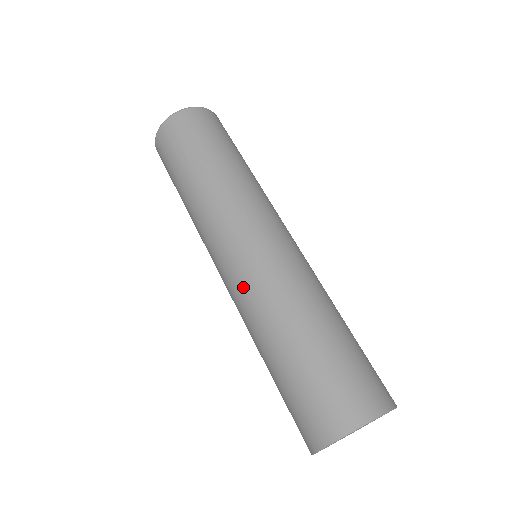
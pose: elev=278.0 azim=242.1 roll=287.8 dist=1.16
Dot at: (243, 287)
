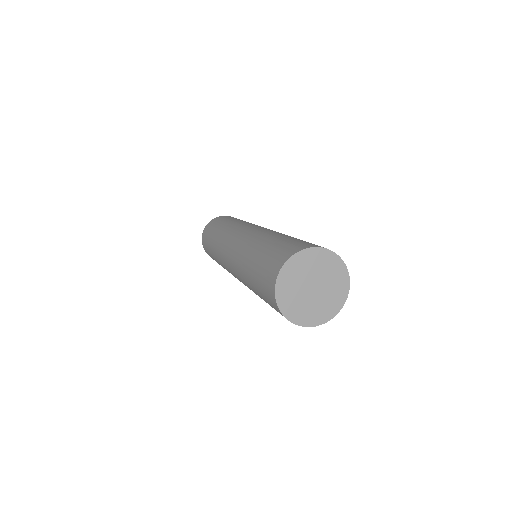
Dot at: (239, 279)
